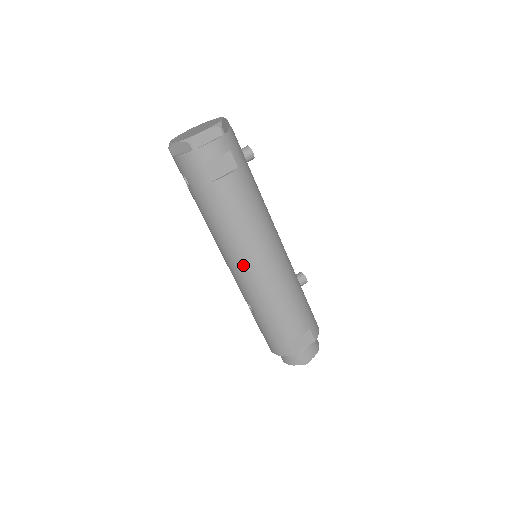
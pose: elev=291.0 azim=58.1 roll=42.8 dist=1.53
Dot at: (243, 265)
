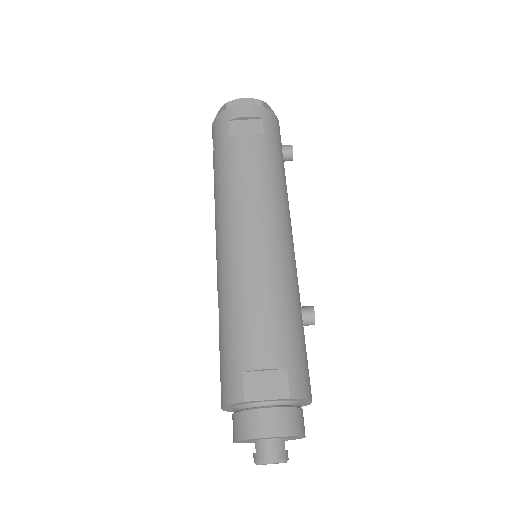
Dot at: (227, 233)
